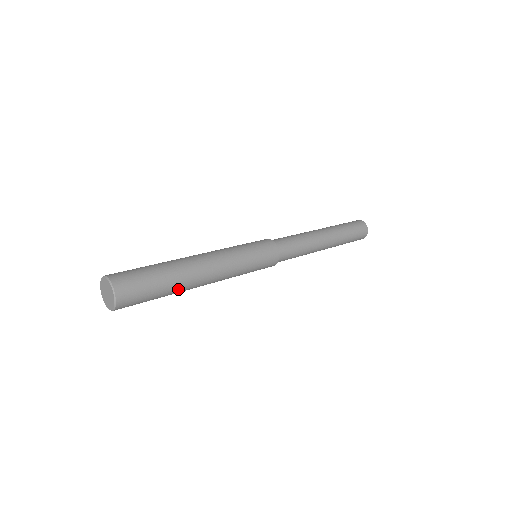
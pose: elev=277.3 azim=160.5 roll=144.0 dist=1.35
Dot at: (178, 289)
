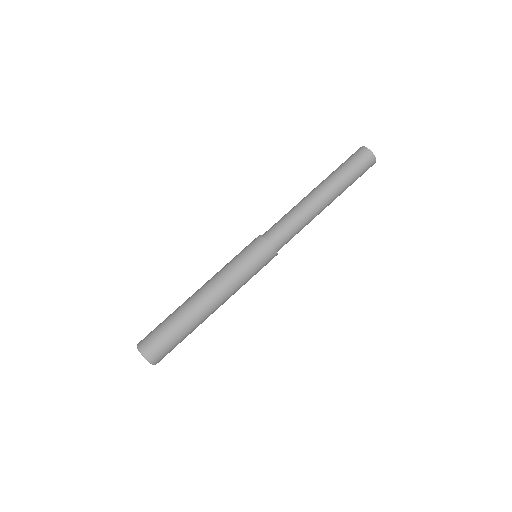
Dot at: (193, 326)
